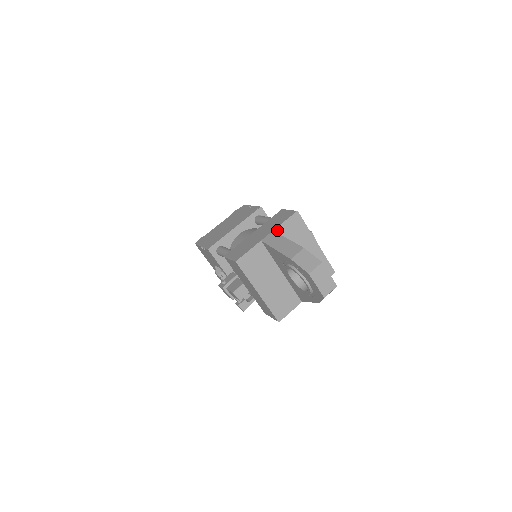
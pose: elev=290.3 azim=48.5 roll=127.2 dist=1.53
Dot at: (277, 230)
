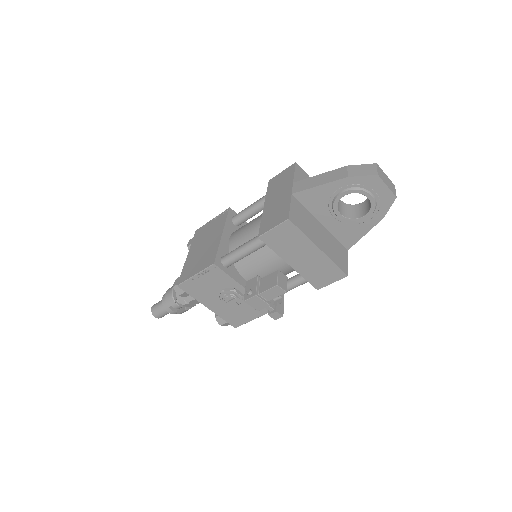
Dot at: (295, 182)
